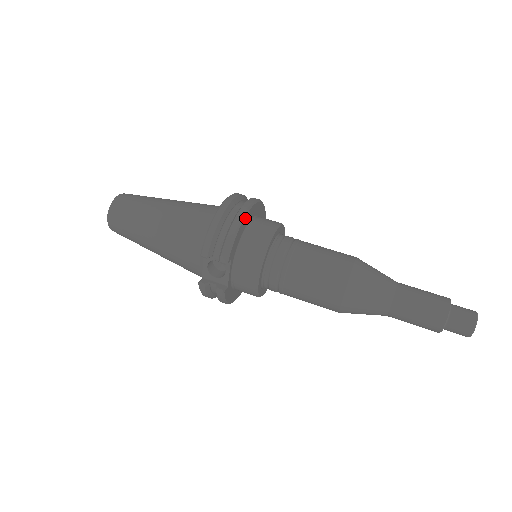
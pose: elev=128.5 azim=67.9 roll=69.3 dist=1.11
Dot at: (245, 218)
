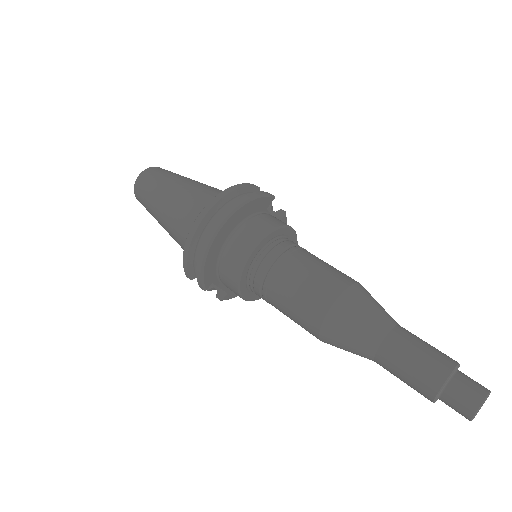
Dot at: (212, 247)
